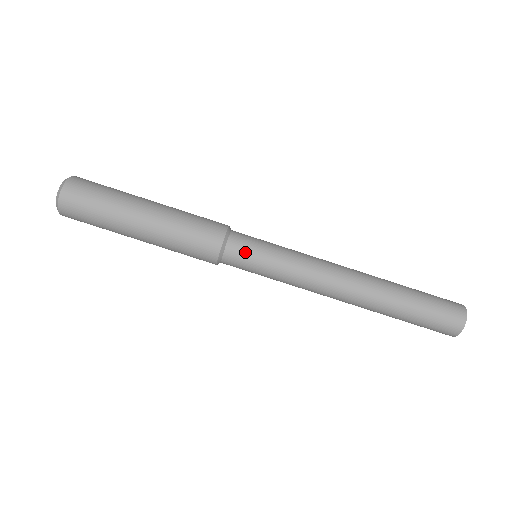
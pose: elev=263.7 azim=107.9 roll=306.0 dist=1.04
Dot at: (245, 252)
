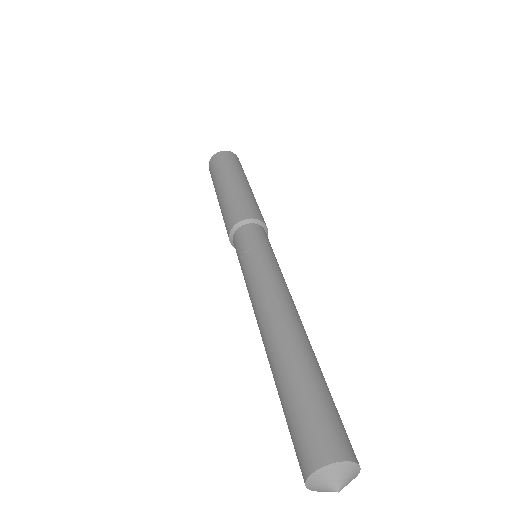
Dot at: (243, 239)
